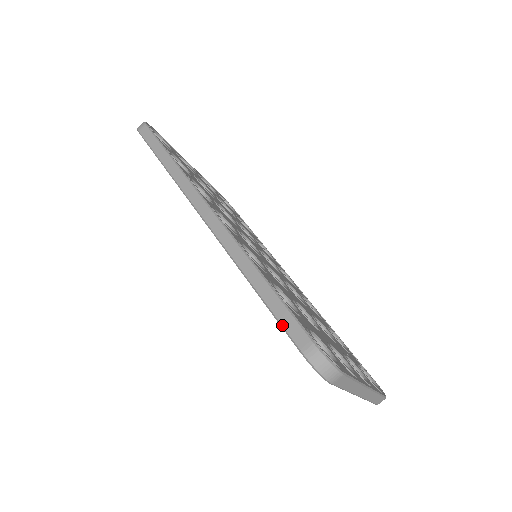
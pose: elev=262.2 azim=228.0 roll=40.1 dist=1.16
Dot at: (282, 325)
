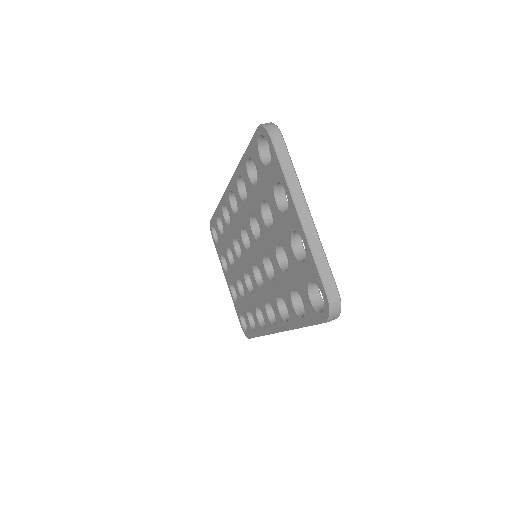
Dot at: (252, 138)
